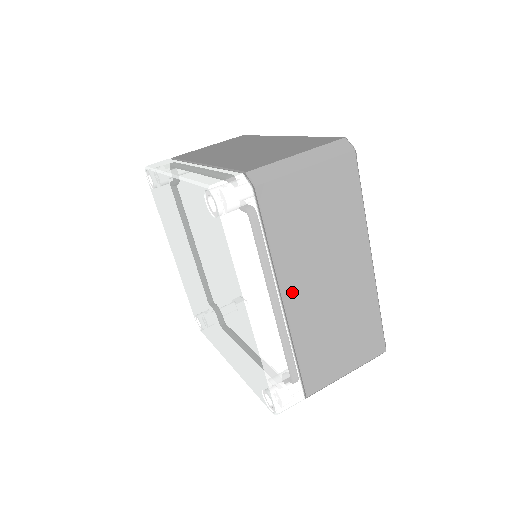
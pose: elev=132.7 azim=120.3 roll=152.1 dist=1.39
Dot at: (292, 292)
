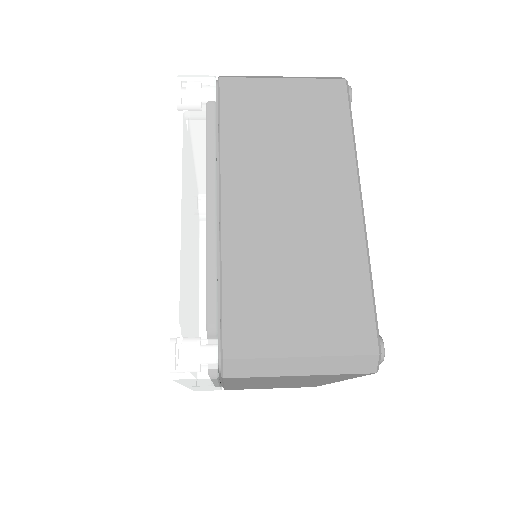
Dot at: (234, 195)
